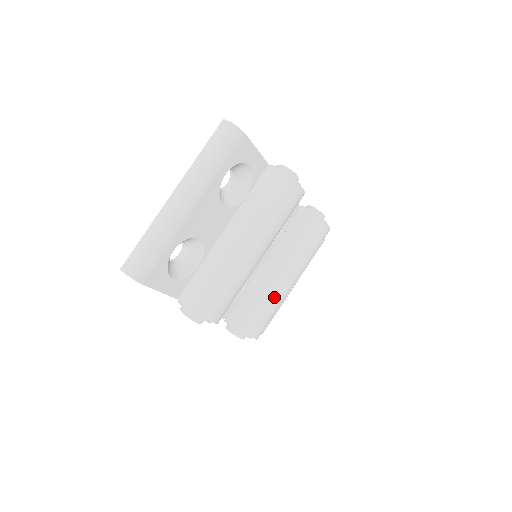
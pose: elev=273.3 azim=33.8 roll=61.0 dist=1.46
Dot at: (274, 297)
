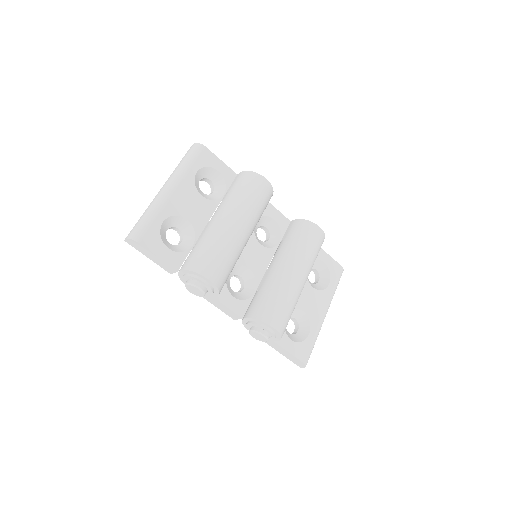
Dot at: (282, 286)
